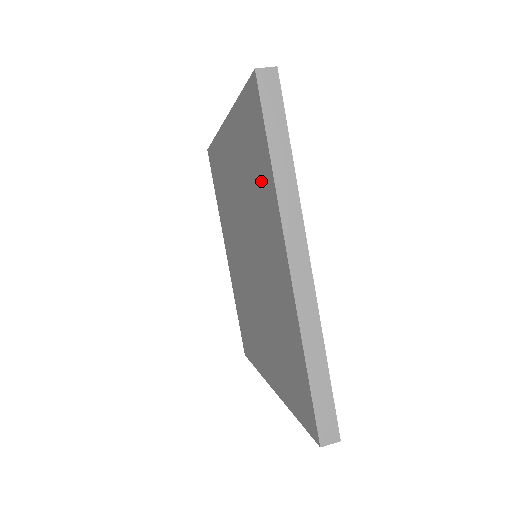
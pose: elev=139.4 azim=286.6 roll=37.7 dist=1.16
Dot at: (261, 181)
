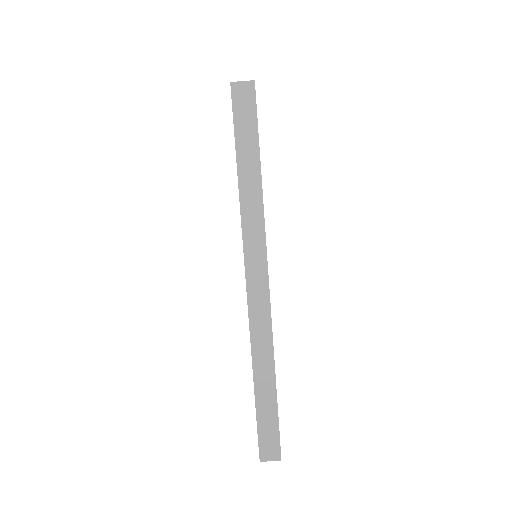
Dot at: occluded
